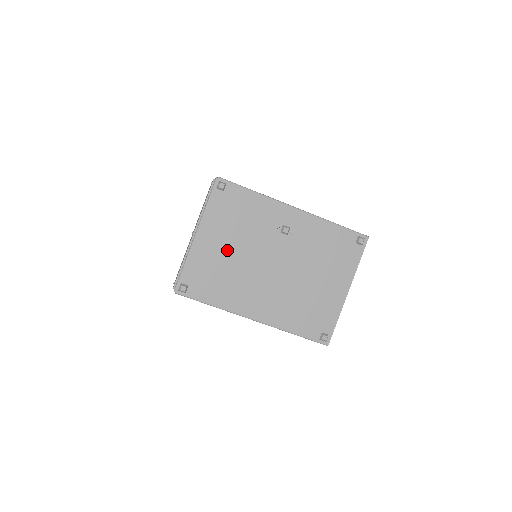
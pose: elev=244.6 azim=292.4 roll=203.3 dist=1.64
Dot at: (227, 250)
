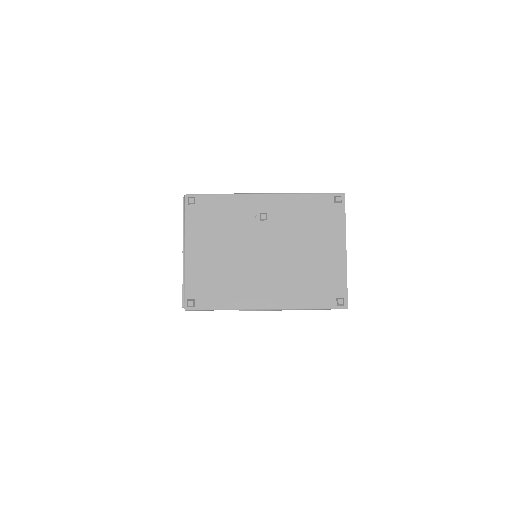
Dot at: (218, 255)
